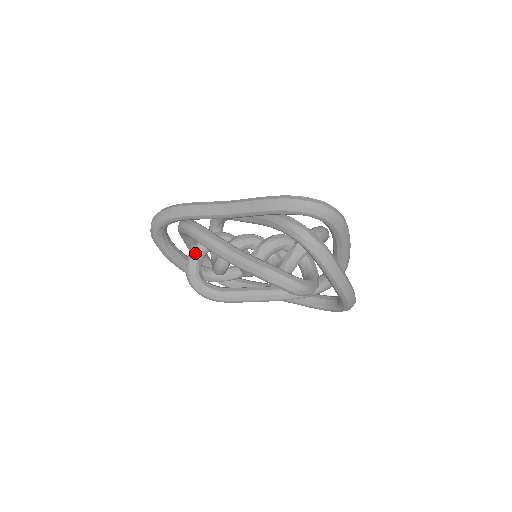
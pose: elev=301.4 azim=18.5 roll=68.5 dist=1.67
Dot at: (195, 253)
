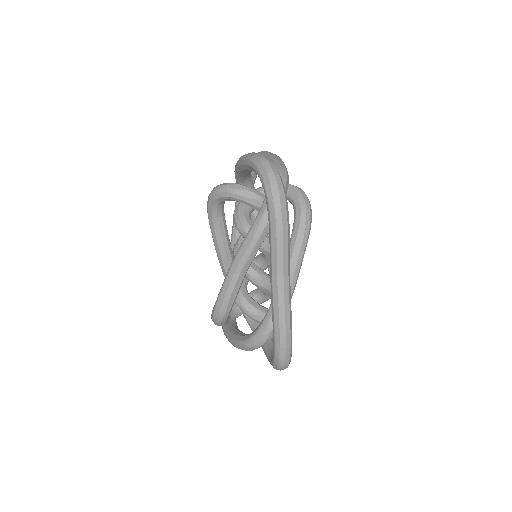
Dot at: occluded
